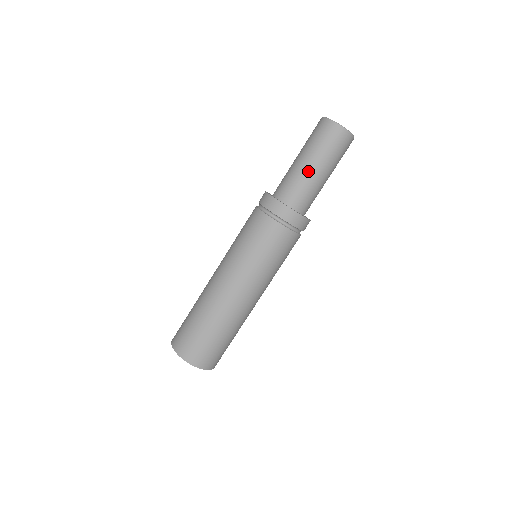
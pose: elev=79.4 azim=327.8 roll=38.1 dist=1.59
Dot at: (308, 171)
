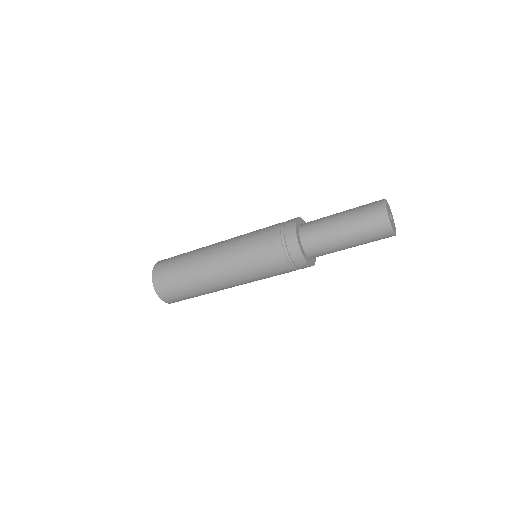
Dot at: (341, 245)
